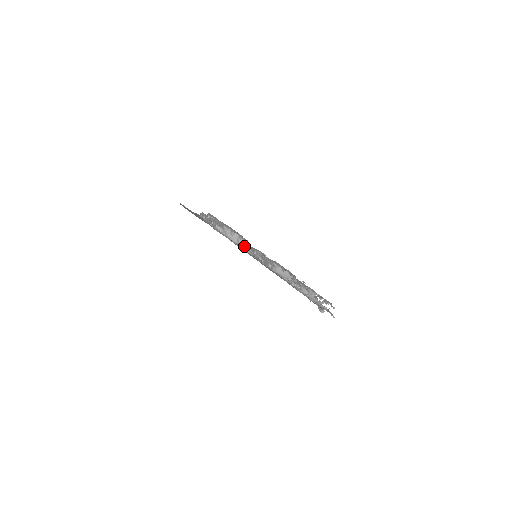
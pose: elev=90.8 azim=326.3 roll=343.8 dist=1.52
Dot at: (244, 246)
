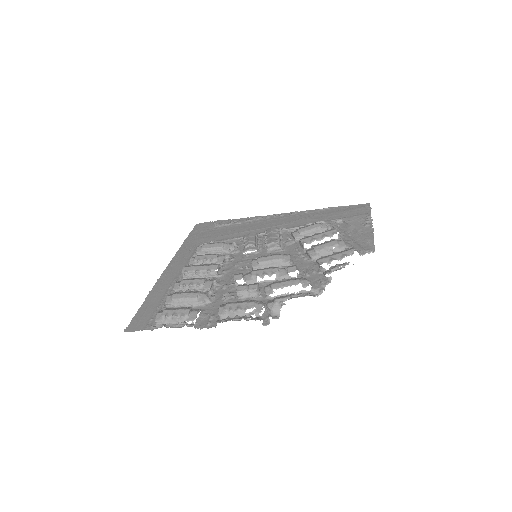
Dot at: occluded
